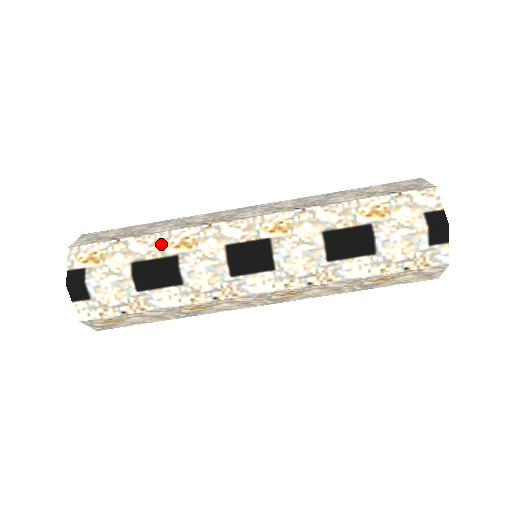
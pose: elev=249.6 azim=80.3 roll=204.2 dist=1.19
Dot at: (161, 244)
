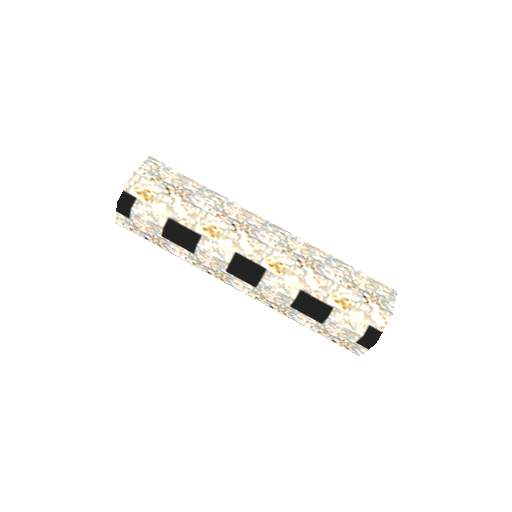
Dot at: (196, 219)
